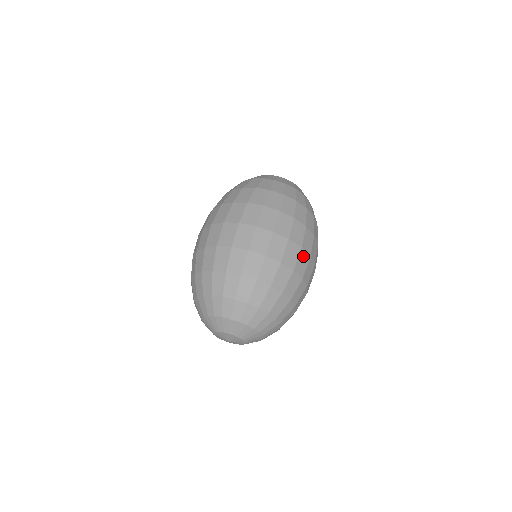
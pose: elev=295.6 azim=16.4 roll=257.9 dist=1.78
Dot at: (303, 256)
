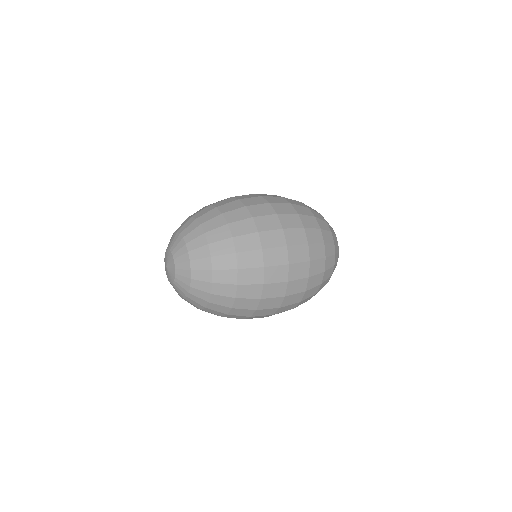
Dot at: (259, 200)
